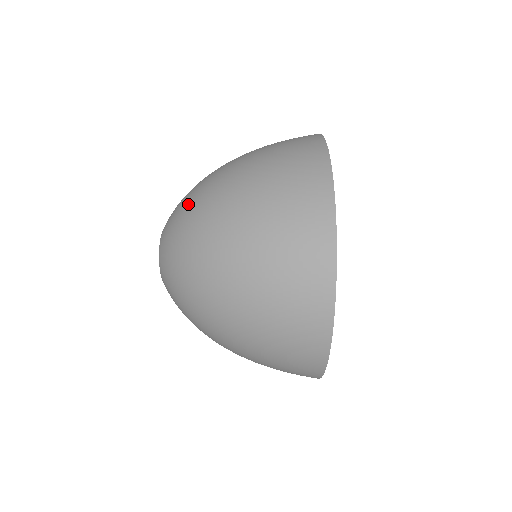
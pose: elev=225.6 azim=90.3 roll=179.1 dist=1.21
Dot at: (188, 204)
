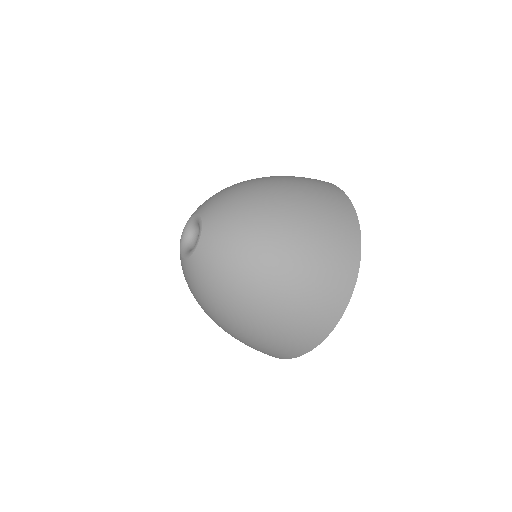
Dot at: (240, 256)
